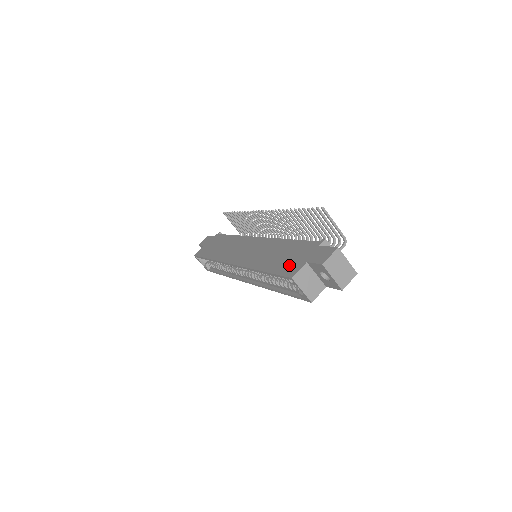
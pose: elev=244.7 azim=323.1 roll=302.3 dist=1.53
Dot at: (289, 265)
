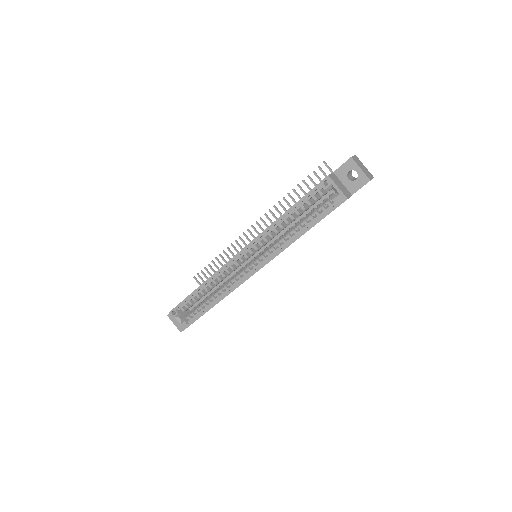
Dot at: occluded
